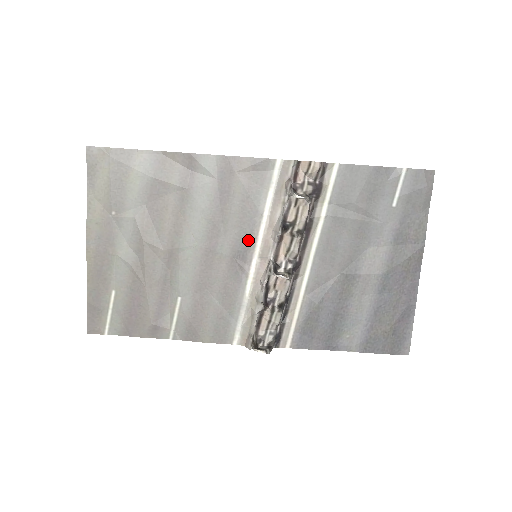
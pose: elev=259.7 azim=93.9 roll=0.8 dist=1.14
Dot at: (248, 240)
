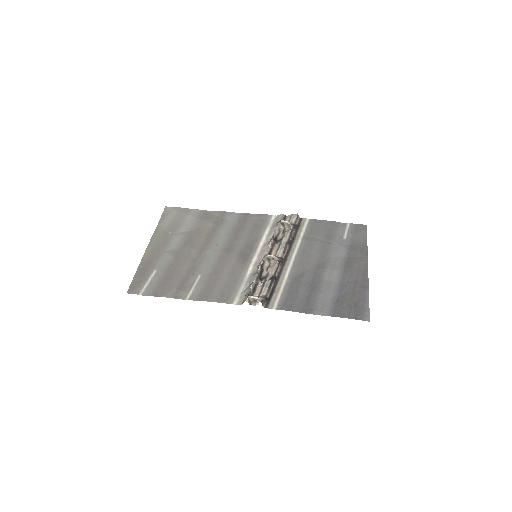
Dot at: (252, 248)
